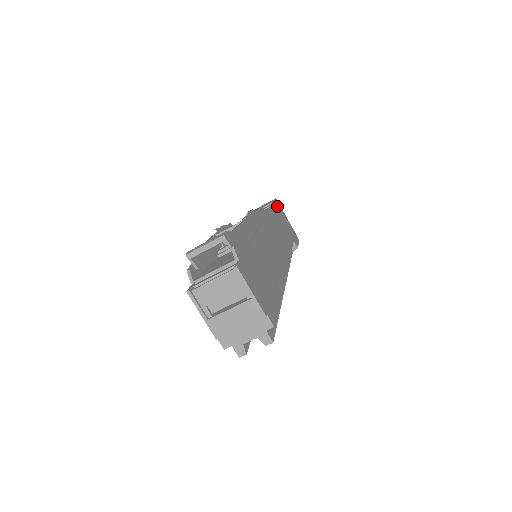
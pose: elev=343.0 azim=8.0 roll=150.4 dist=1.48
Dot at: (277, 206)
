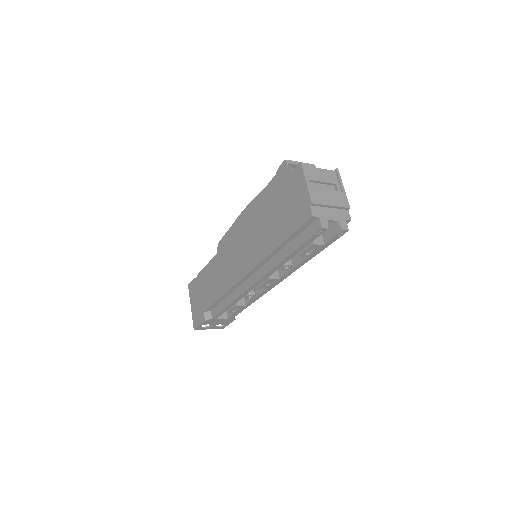
Dot at: occluded
